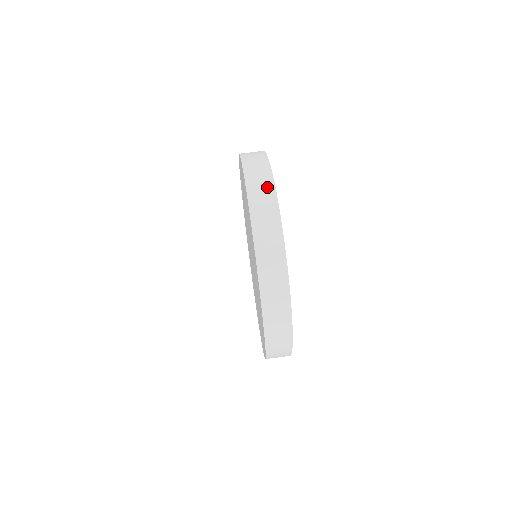
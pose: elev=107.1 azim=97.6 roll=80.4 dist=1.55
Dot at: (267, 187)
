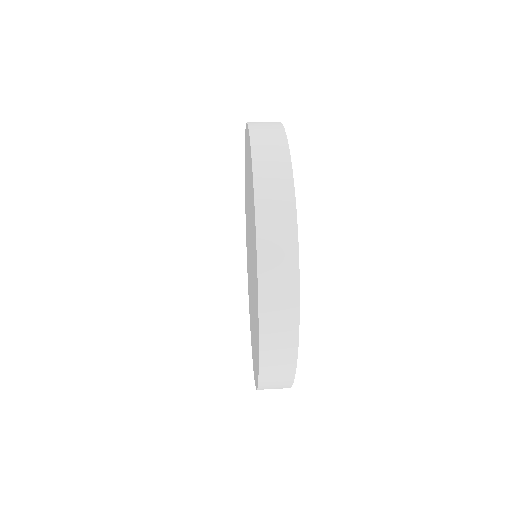
Dot at: (285, 218)
